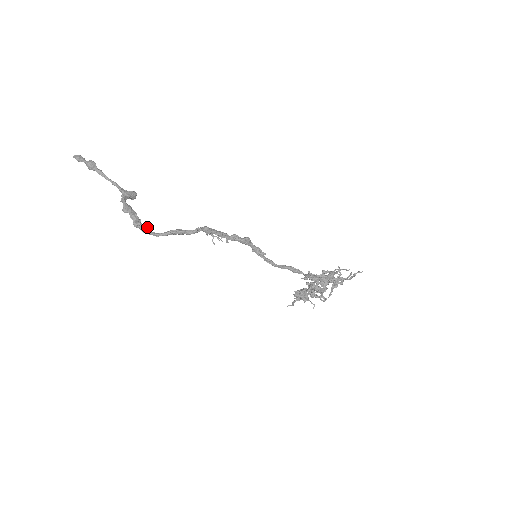
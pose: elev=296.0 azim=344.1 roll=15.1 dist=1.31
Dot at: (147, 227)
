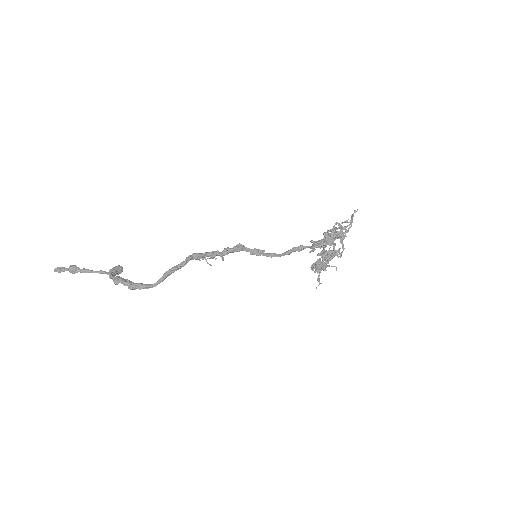
Dot at: (142, 283)
